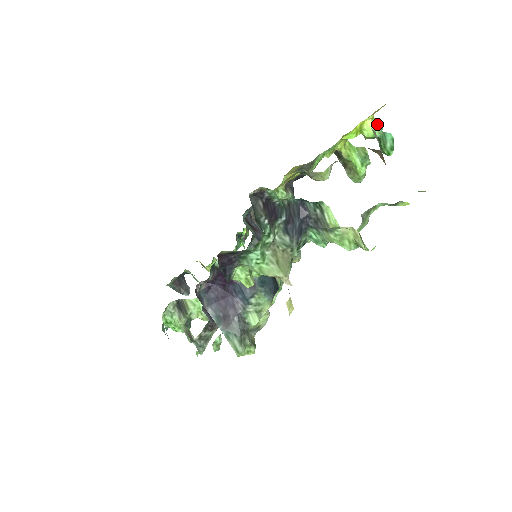
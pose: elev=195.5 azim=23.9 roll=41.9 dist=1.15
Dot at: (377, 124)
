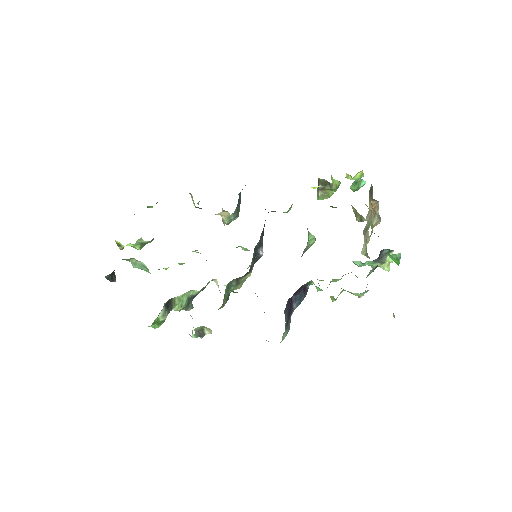
Dot at: (362, 174)
